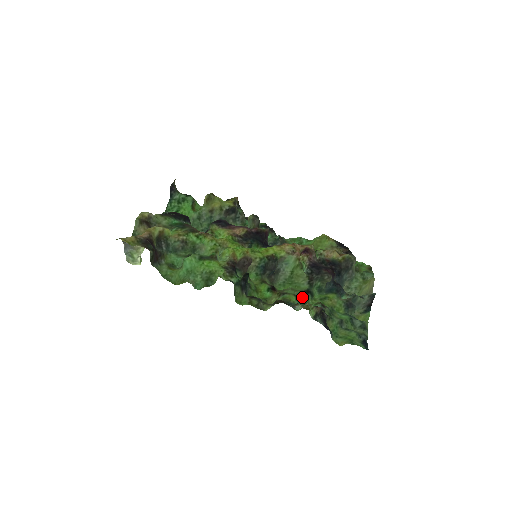
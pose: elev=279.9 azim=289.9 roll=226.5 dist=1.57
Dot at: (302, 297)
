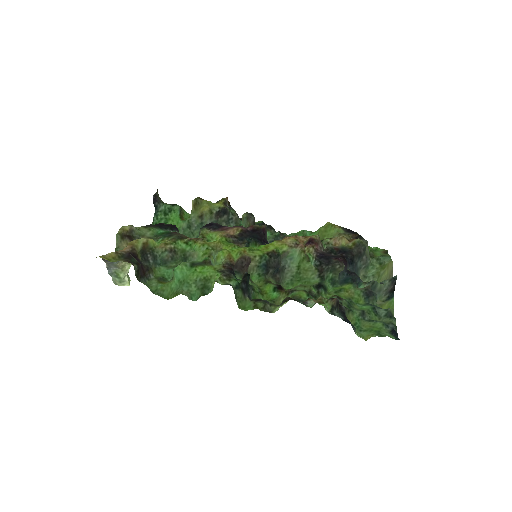
Dot at: (314, 292)
